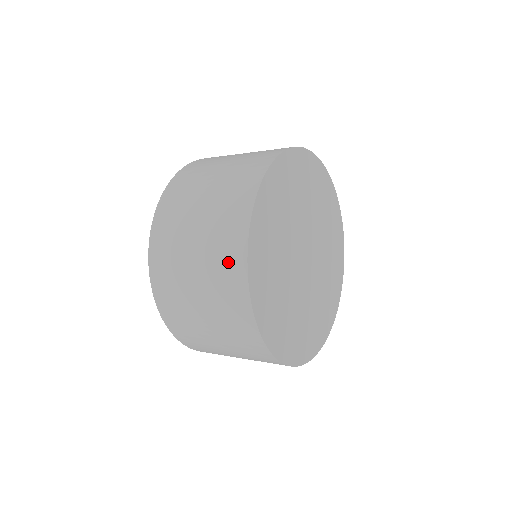
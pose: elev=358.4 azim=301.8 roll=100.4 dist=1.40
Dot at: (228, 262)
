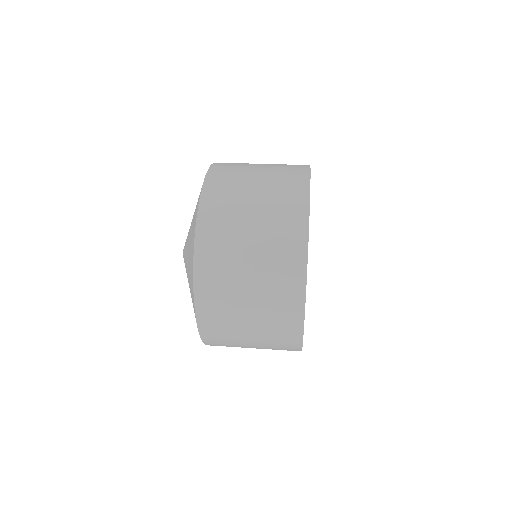
Dot at: occluded
